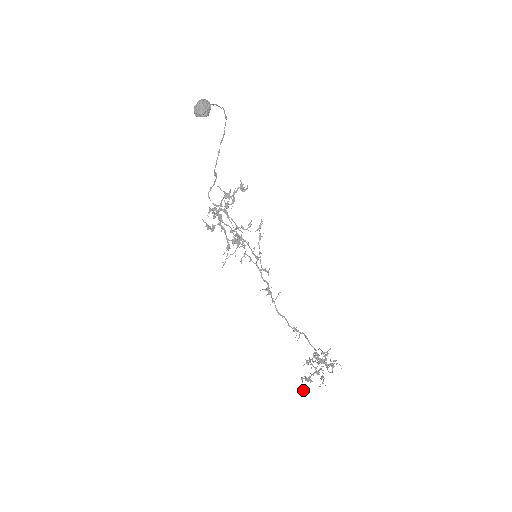
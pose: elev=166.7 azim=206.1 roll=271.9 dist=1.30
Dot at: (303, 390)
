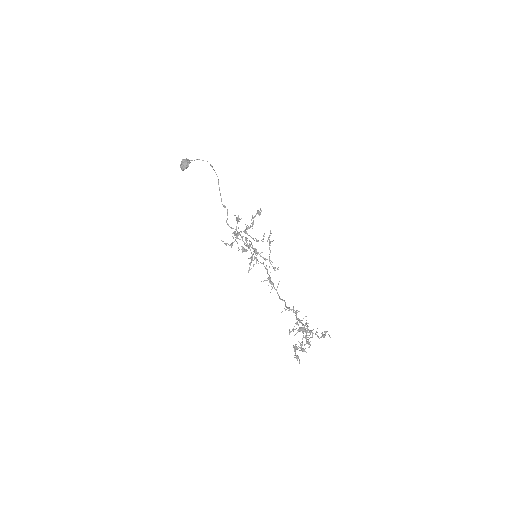
Dot at: (299, 360)
